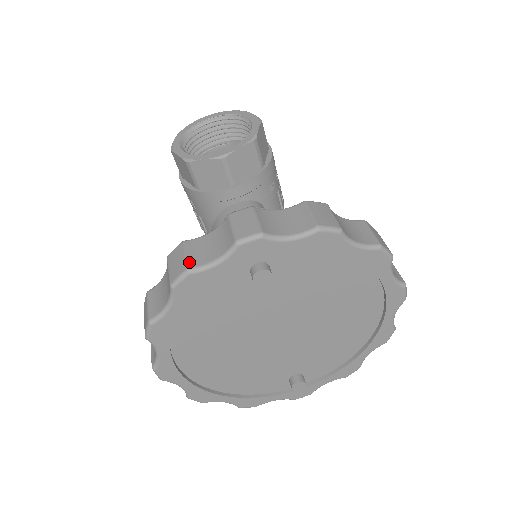
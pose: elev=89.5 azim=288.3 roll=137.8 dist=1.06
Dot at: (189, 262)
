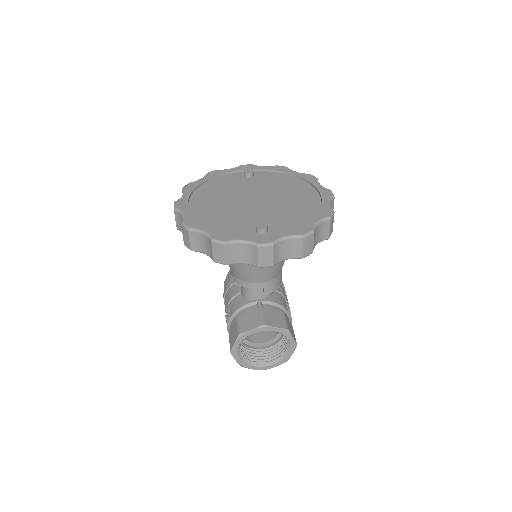
Dot at: occluded
